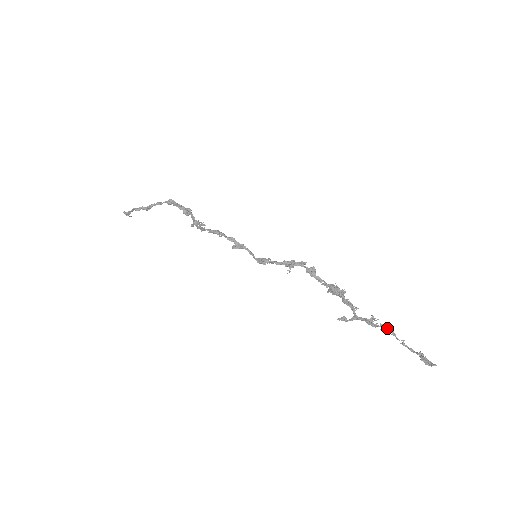
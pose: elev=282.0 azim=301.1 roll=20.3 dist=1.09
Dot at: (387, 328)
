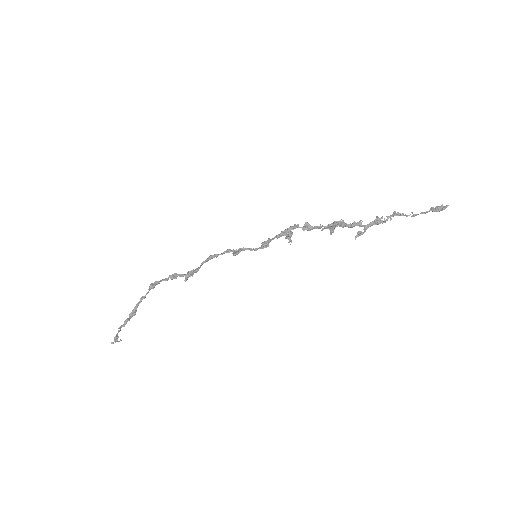
Dot at: (394, 214)
